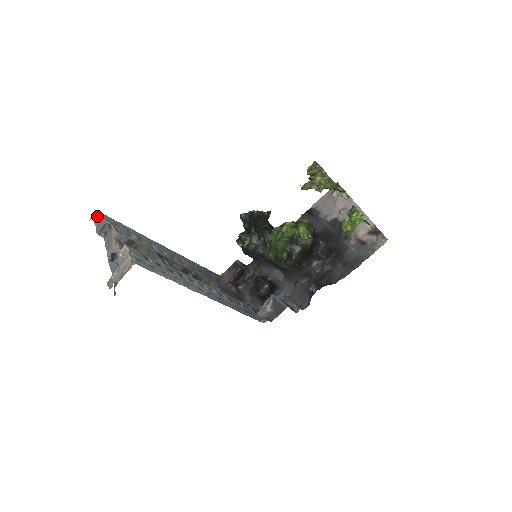
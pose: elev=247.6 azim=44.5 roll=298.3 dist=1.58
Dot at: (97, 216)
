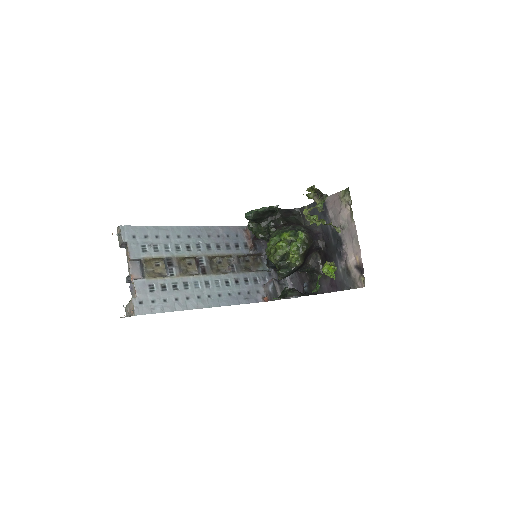
Dot at: (116, 234)
